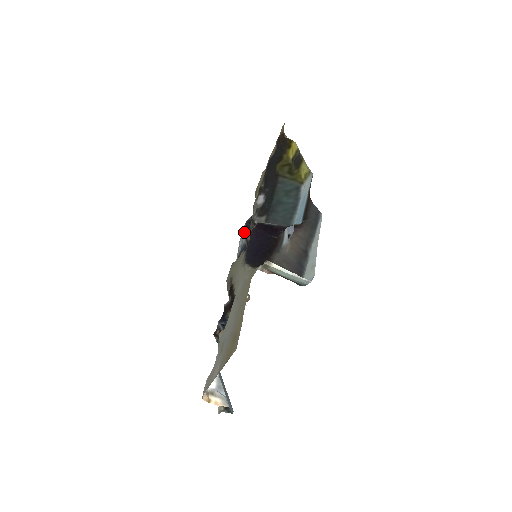
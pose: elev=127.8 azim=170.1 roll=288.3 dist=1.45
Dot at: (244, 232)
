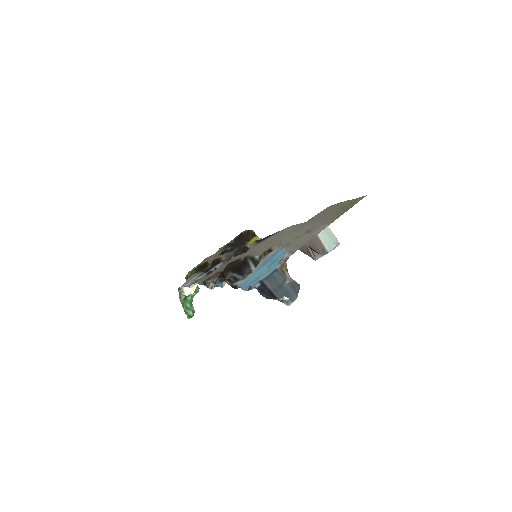
Dot at: (199, 274)
